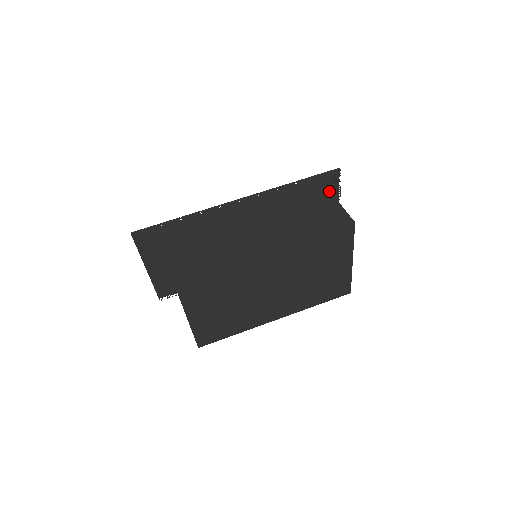
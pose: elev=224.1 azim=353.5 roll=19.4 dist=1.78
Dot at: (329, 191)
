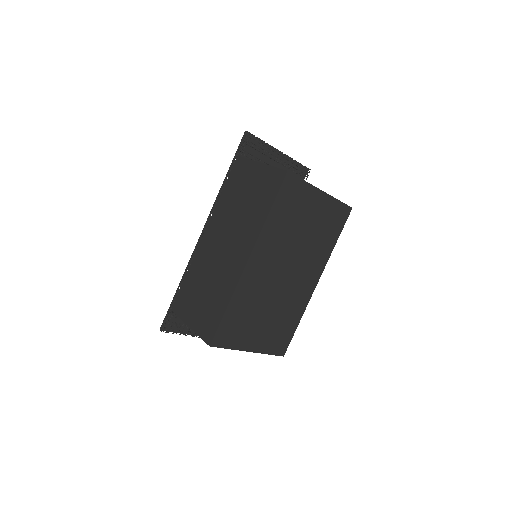
Dot at: (252, 161)
